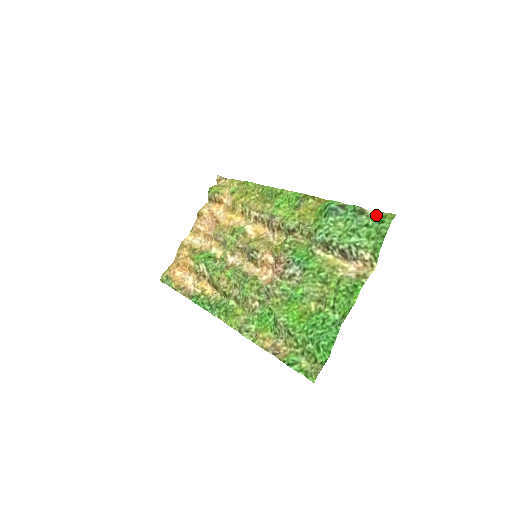
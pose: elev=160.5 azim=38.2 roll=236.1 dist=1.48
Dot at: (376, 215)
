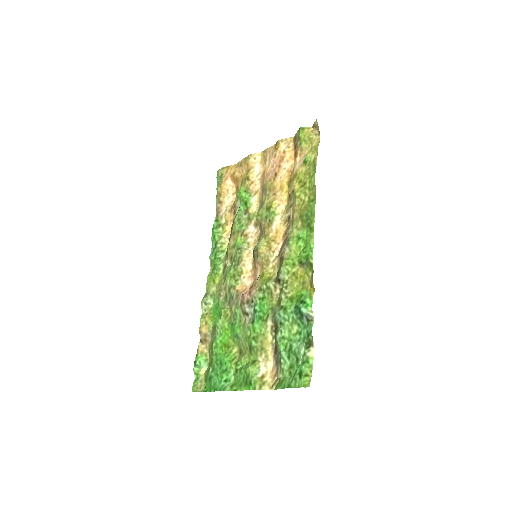
Dot at: (306, 364)
